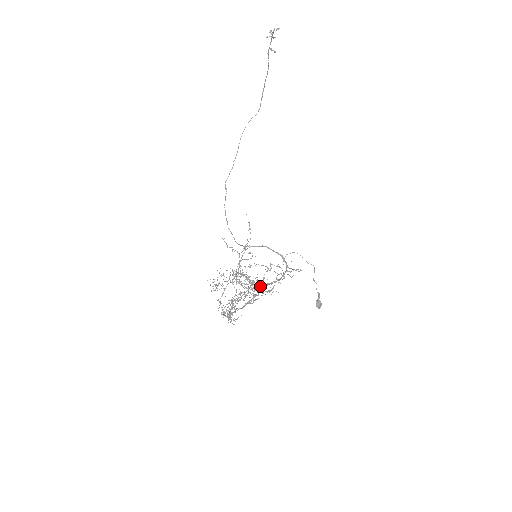
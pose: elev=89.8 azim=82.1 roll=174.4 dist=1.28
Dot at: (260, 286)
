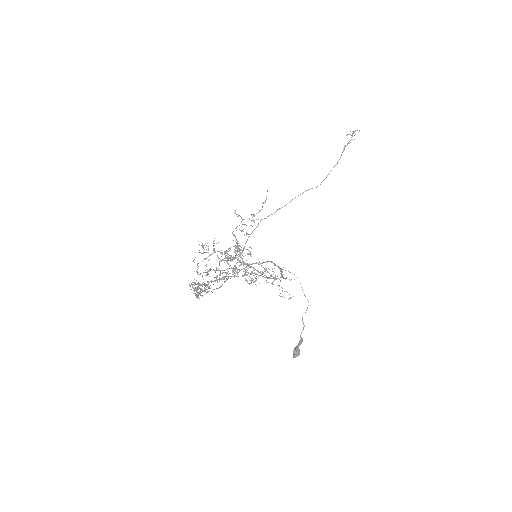
Dot at: (245, 270)
